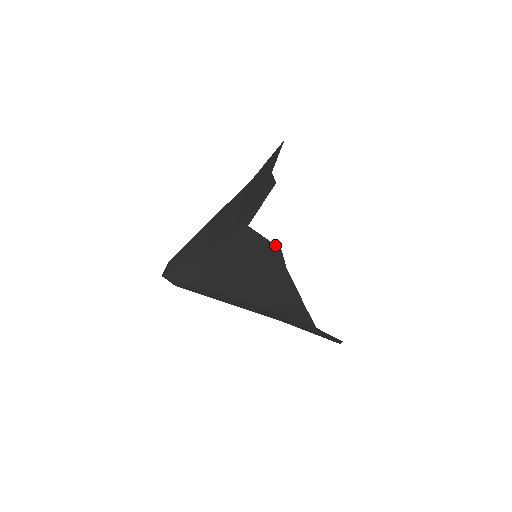
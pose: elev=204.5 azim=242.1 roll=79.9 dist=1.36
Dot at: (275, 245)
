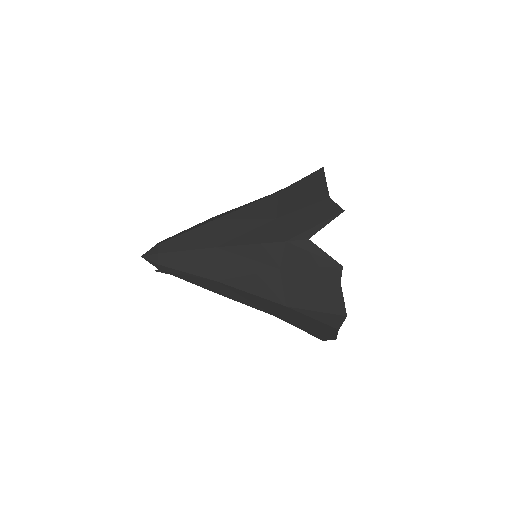
Dot at: (337, 262)
